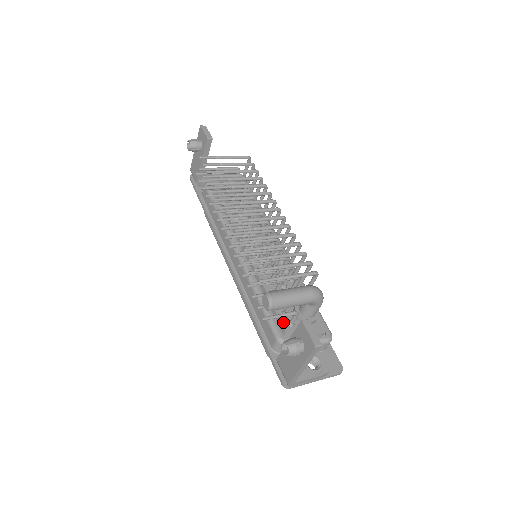
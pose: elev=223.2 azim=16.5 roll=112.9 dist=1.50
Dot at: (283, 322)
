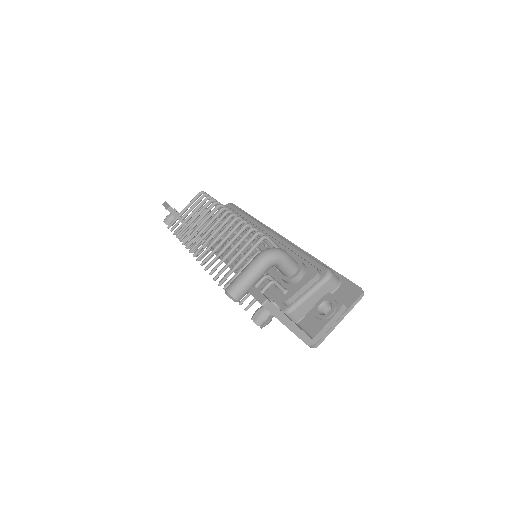
Dot at: (277, 296)
